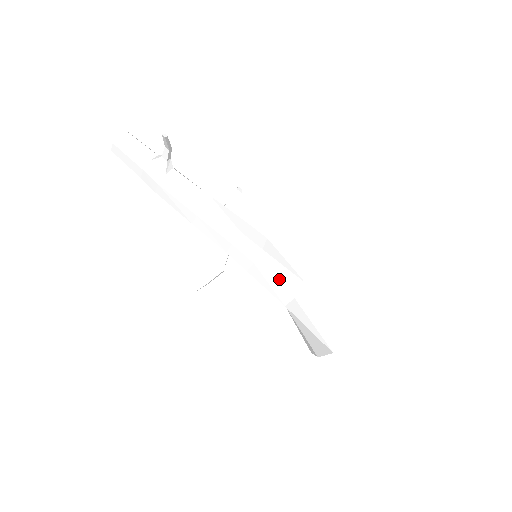
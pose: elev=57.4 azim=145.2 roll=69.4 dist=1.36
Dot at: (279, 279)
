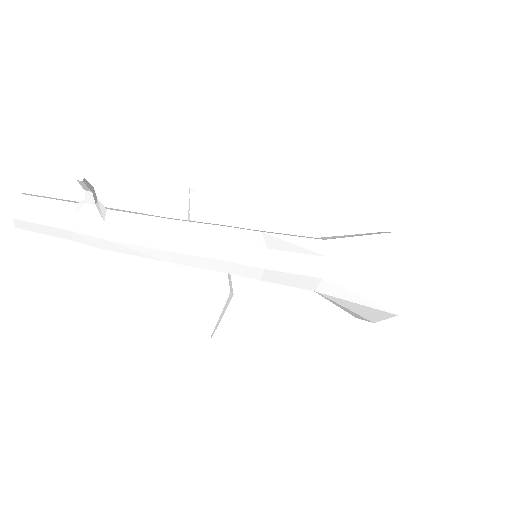
Dot at: (299, 269)
